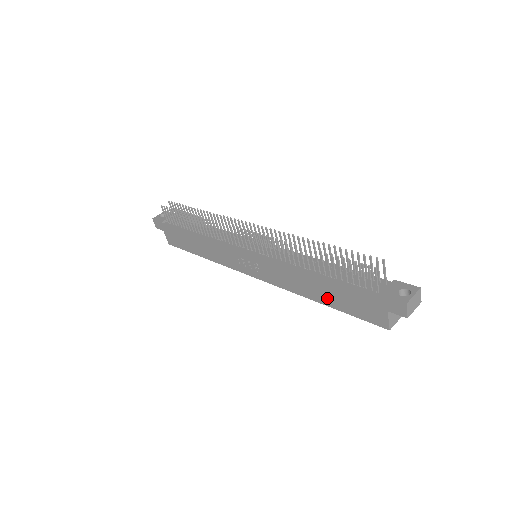
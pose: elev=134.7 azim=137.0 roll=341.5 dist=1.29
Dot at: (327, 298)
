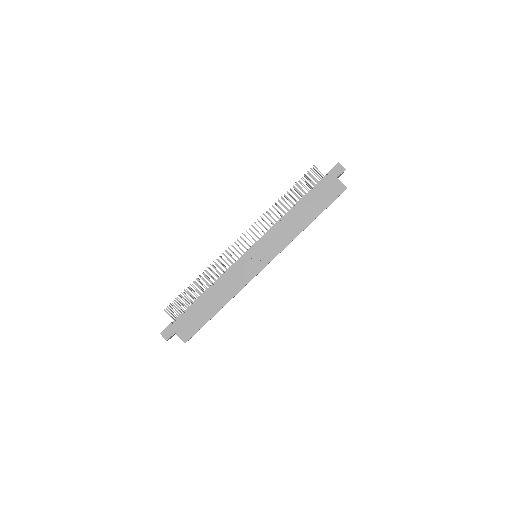
Dot at: (311, 213)
